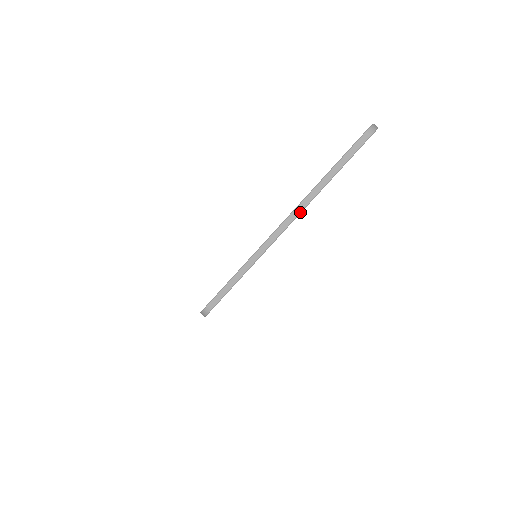
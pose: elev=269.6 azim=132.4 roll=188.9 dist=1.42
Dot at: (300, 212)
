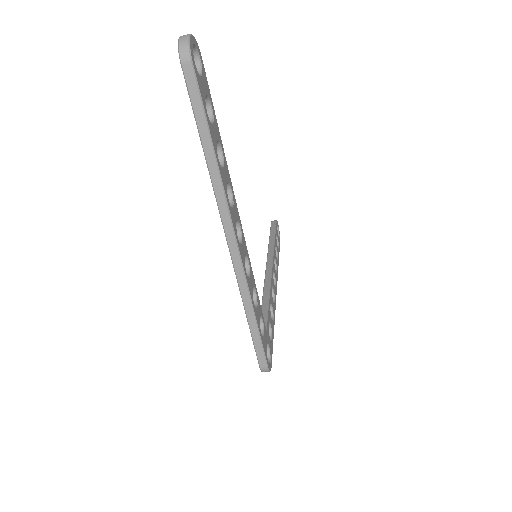
Dot at: (229, 216)
